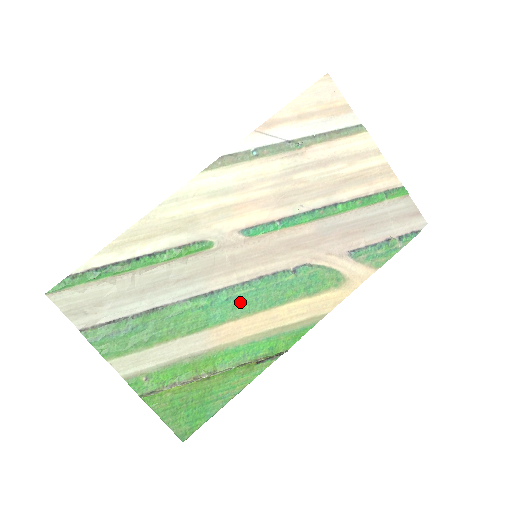
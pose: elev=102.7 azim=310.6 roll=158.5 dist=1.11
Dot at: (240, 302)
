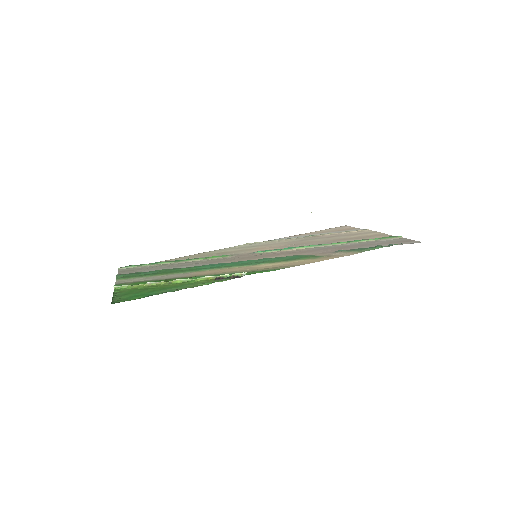
Dot at: (228, 265)
